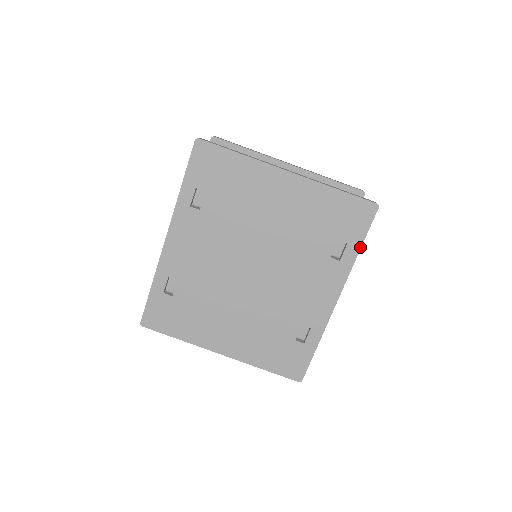
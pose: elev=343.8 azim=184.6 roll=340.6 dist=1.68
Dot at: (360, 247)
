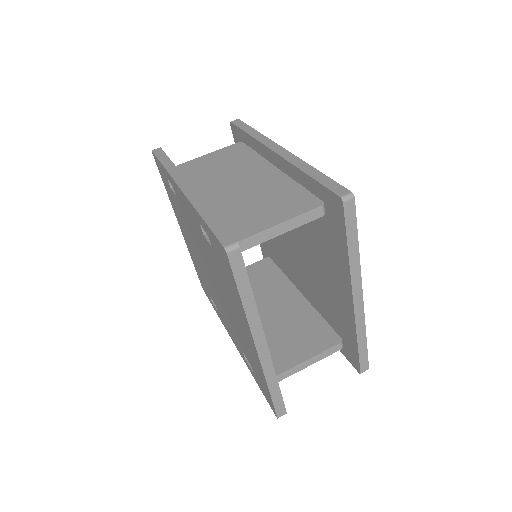
Dot at: occluded
